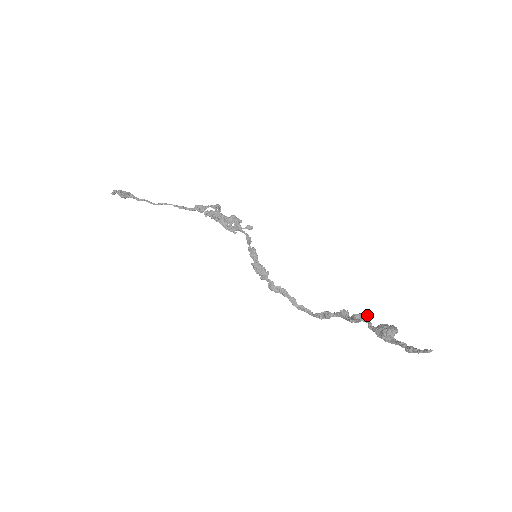
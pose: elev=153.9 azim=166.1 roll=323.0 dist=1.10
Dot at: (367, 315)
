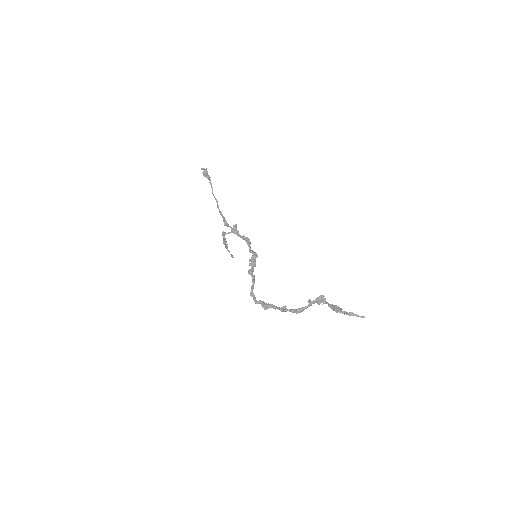
Dot at: occluded
